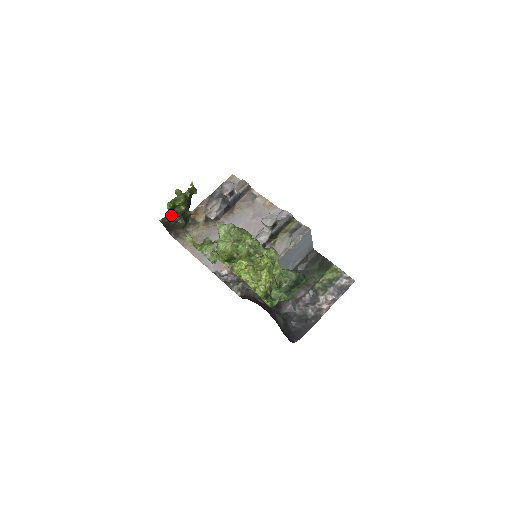
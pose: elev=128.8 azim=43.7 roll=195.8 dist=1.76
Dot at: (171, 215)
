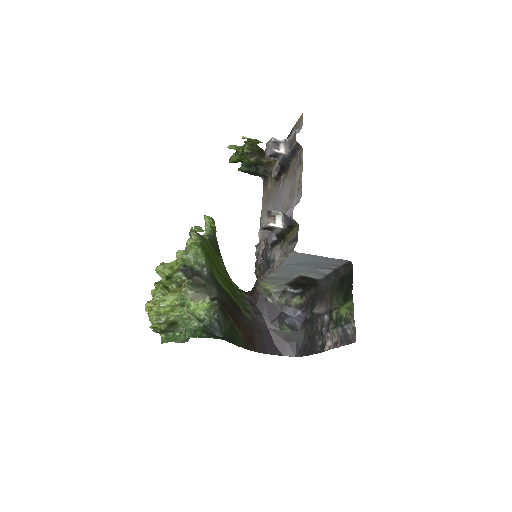
Dot at: (245, 165)
